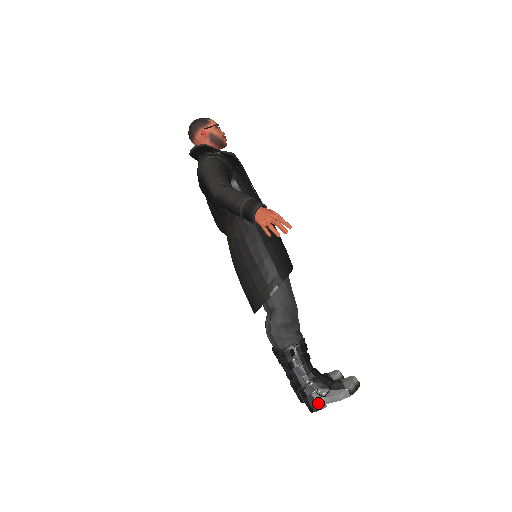
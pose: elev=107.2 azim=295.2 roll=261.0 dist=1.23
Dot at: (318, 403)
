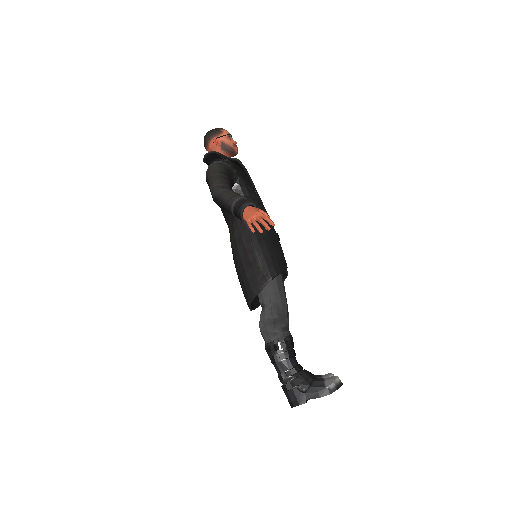
Dot at: (298, 398)
